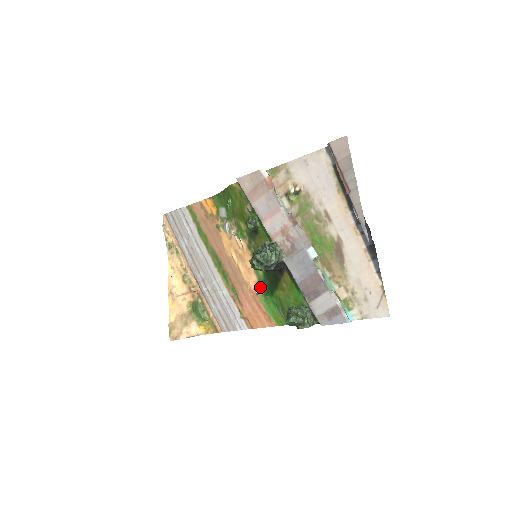
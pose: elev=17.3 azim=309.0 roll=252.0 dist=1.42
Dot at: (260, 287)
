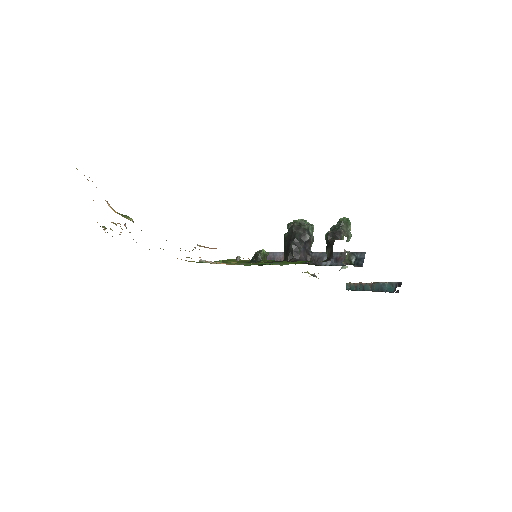
Dot at: occluded
